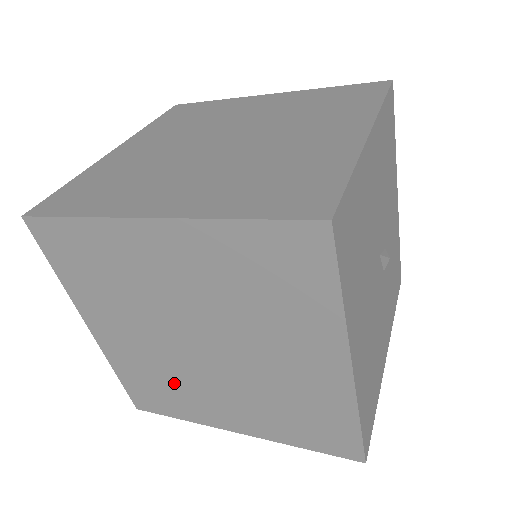
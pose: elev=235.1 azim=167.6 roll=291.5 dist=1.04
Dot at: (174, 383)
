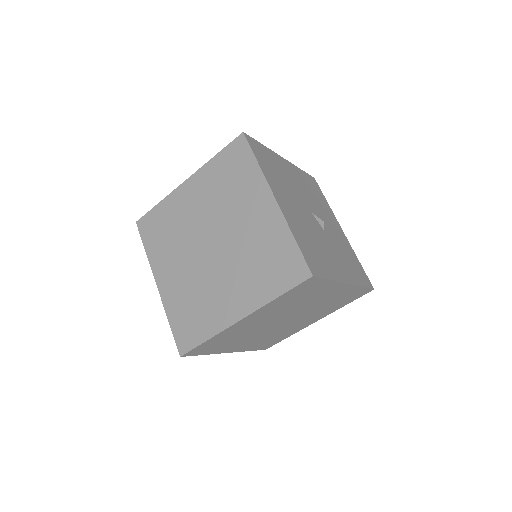
Dot at: (201, 297)
